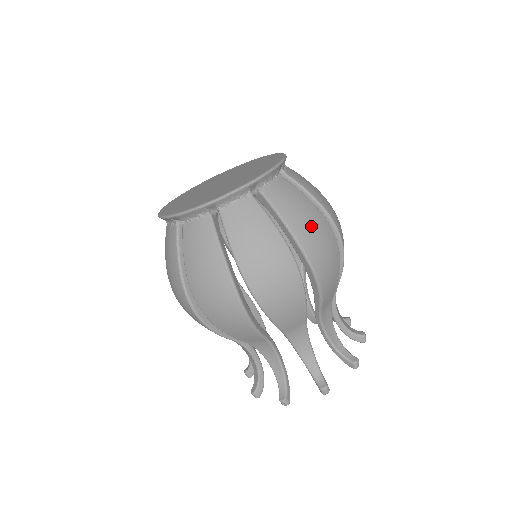
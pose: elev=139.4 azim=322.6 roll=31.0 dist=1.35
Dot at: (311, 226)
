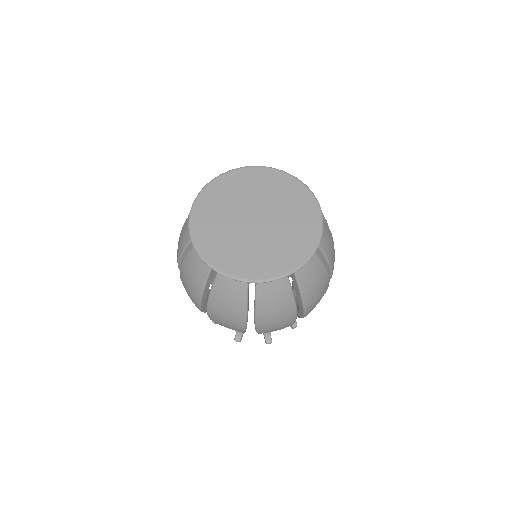
Dot at: (275, 318)
